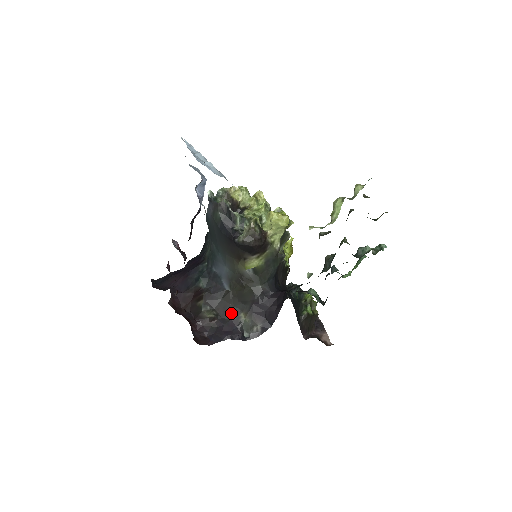
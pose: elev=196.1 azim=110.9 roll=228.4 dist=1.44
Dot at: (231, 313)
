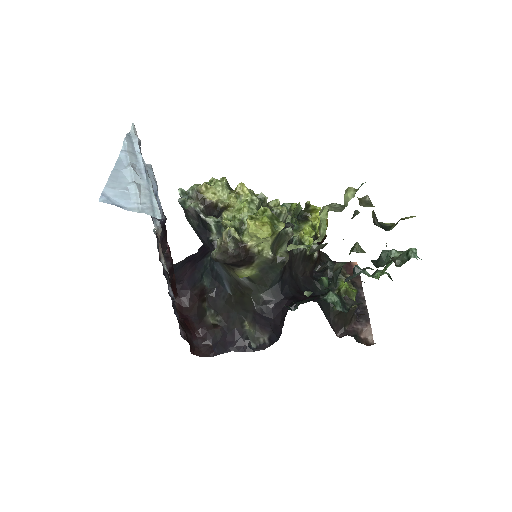
Dot at: (235, 320)
